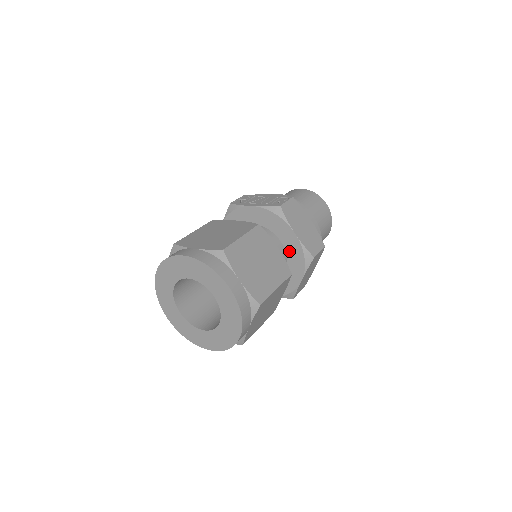
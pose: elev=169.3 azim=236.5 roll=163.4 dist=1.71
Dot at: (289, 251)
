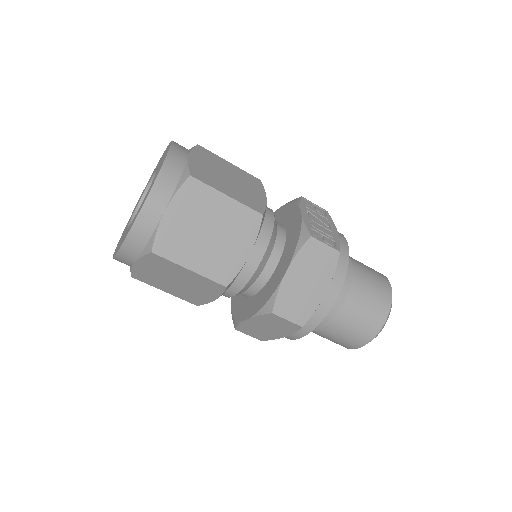
Dot at: (270, 282)
